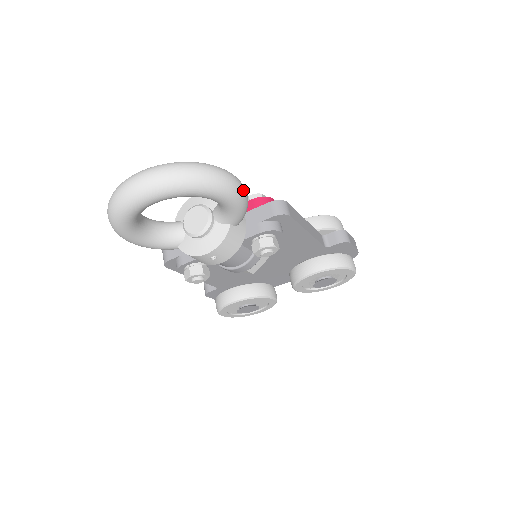
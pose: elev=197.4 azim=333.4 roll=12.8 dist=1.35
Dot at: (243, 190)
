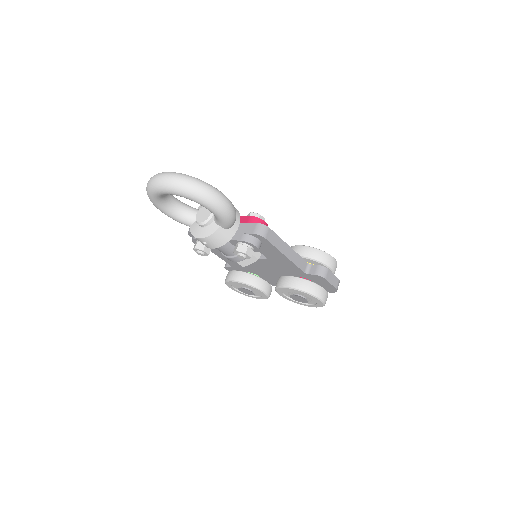
Dot at: (227, 208)
